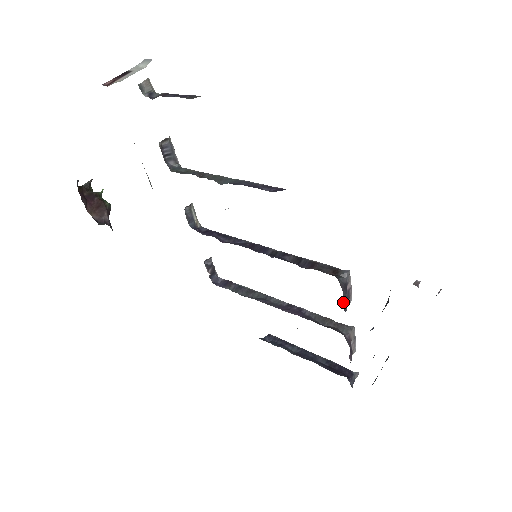
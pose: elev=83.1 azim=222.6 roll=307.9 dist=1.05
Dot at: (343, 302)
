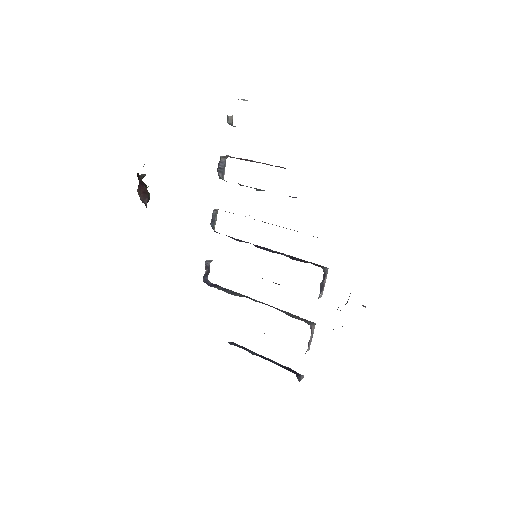
Dot at: (320, 286)
